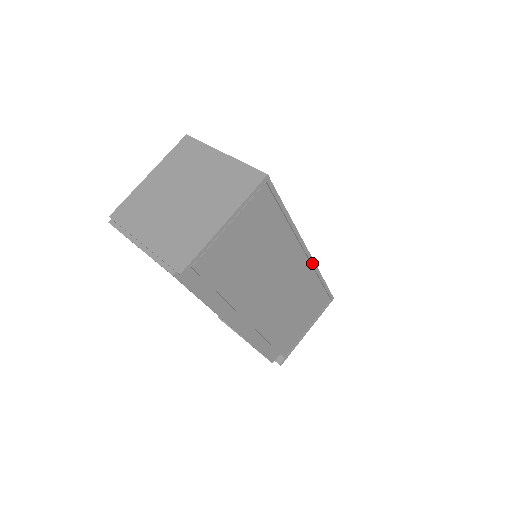
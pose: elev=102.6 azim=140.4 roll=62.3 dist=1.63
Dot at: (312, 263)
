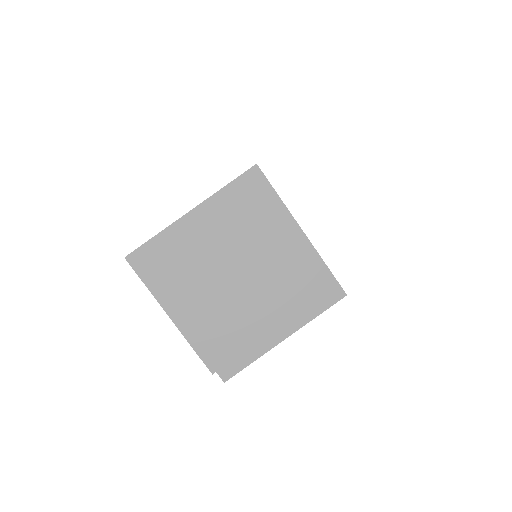
Dot at: occluded
